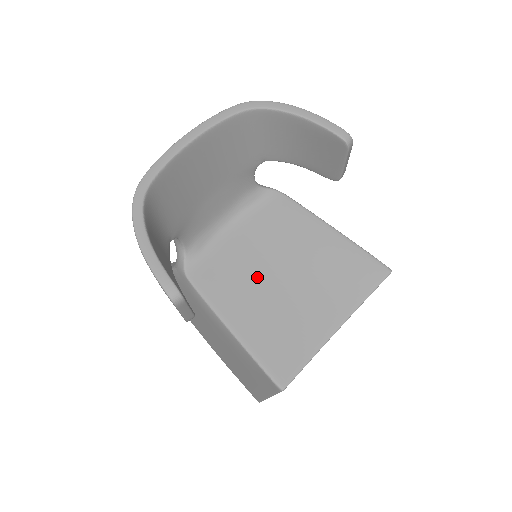
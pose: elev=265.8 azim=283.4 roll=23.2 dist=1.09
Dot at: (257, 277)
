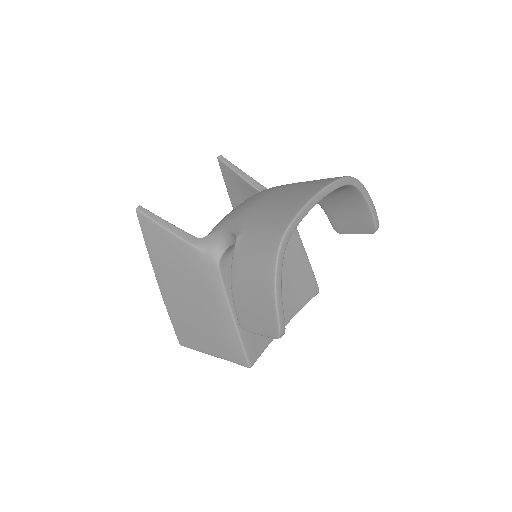
Dot at: occluded
